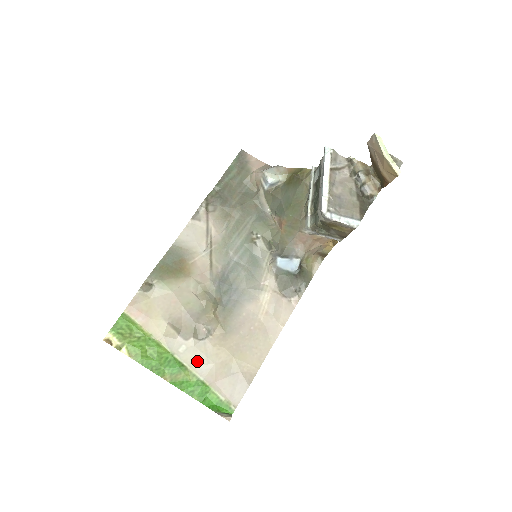
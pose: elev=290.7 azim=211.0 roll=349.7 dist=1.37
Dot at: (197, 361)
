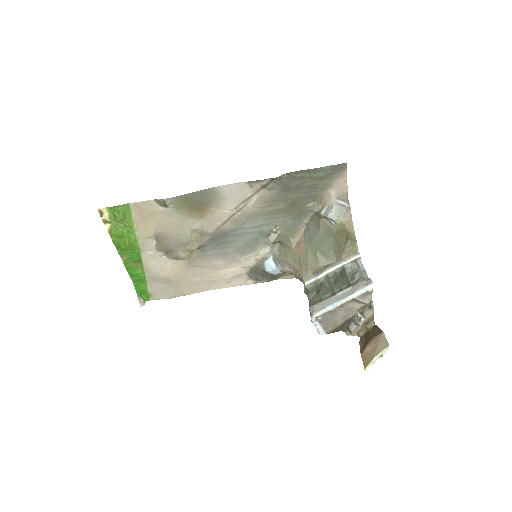
Dot at: (153, 266)
